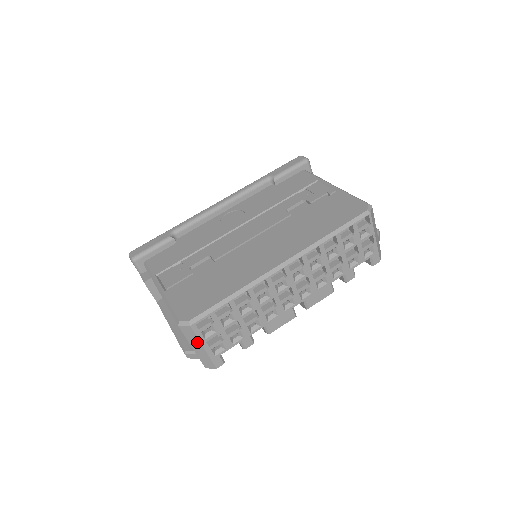
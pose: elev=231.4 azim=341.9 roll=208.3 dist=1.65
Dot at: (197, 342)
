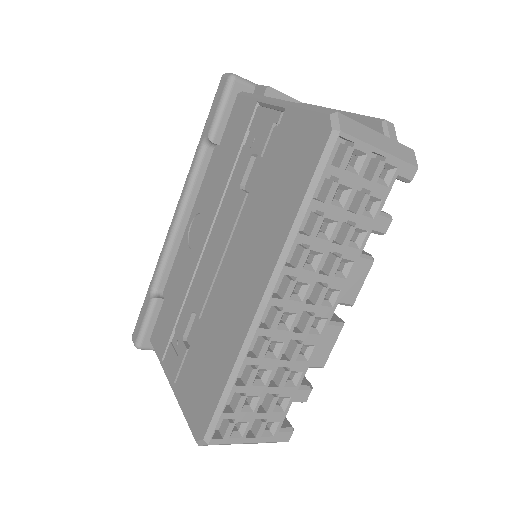
Dot at: occluded
